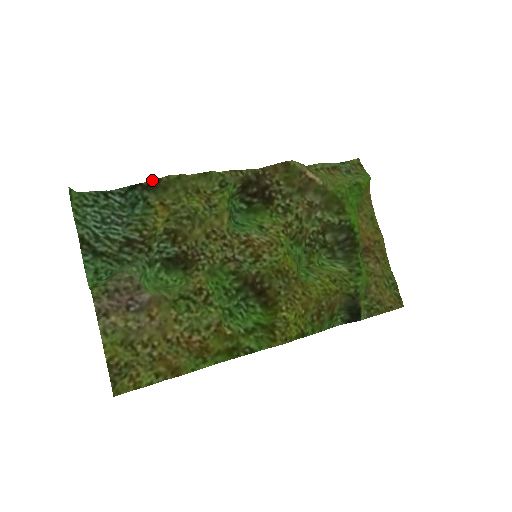
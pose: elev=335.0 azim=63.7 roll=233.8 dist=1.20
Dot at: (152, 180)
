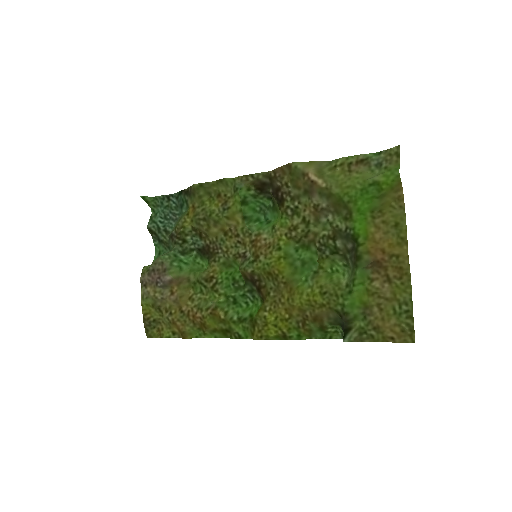
Dot at: (188, 187)
